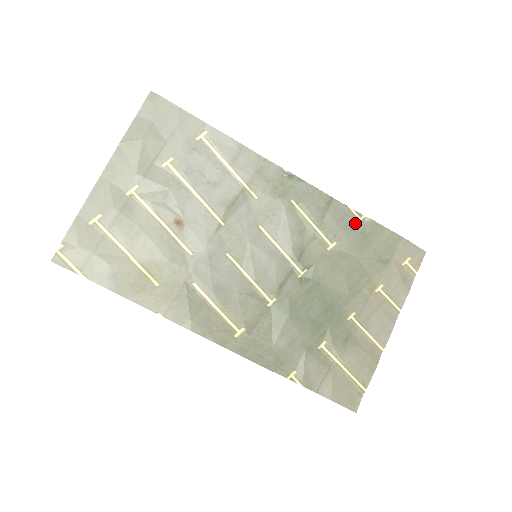
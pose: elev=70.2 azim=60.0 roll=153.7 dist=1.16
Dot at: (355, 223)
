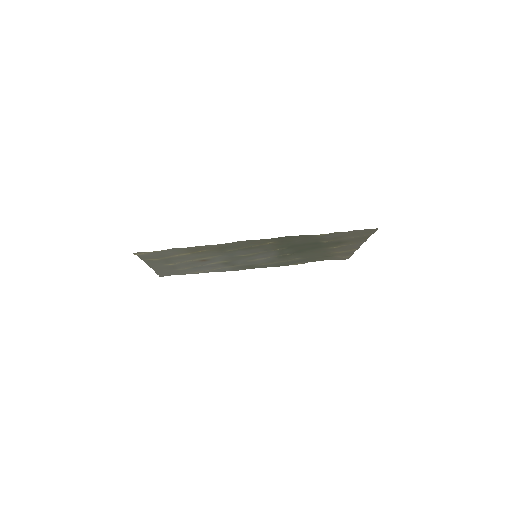
Dot at: (300, 263)
